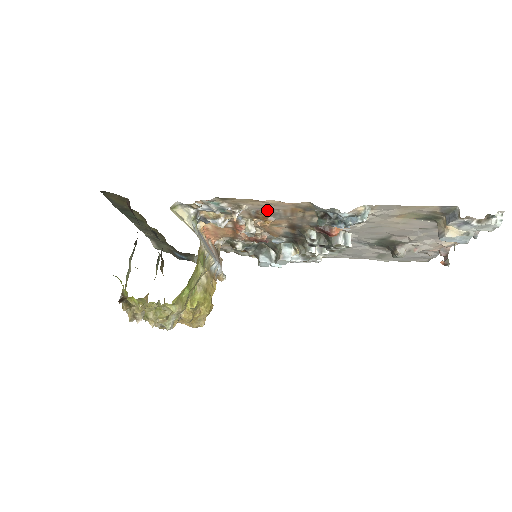
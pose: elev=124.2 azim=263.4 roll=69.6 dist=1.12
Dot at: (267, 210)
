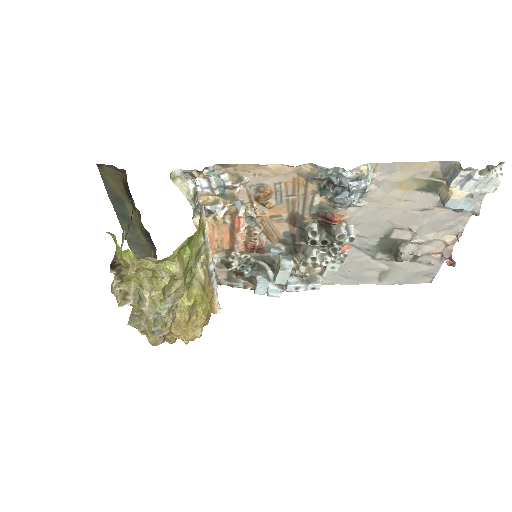
Dot at: (268, 185)
